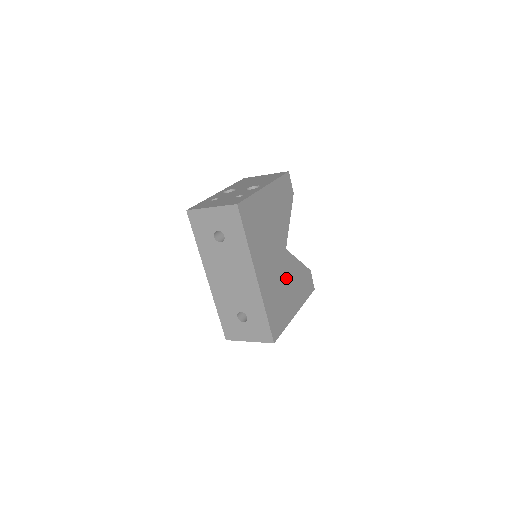
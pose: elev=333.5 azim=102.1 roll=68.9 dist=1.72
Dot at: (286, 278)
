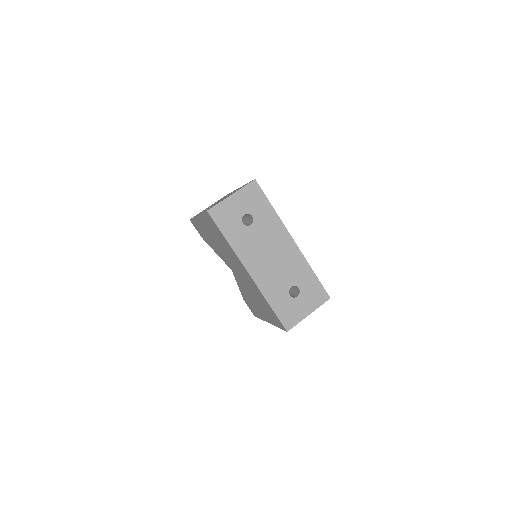
Dot at: occluded
